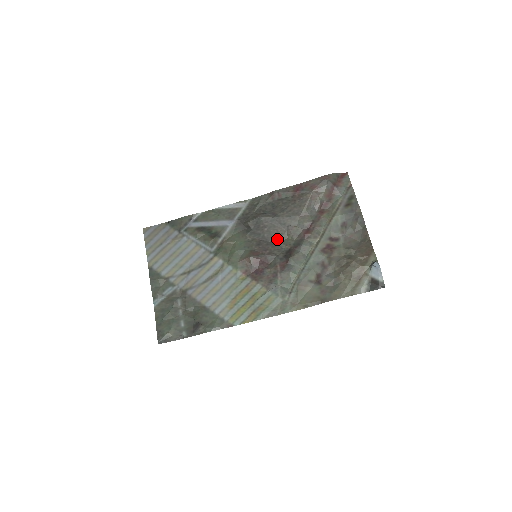
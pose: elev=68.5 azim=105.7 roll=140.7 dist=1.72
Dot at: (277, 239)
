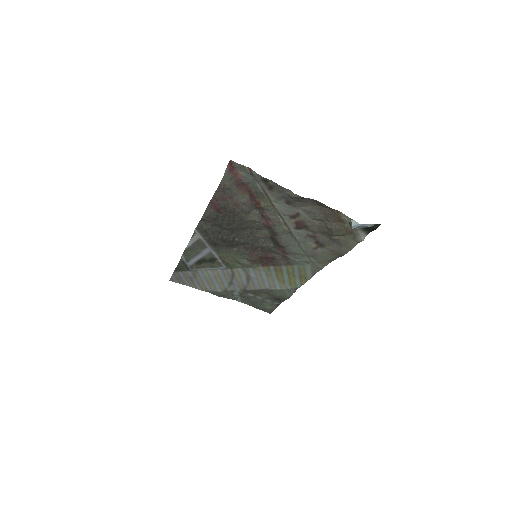
Dot at: (253, 237)
